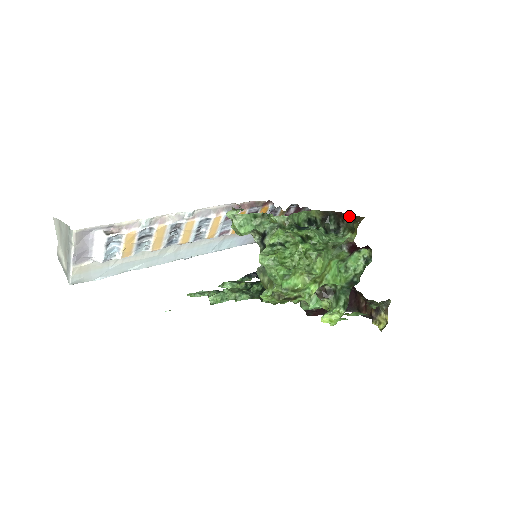
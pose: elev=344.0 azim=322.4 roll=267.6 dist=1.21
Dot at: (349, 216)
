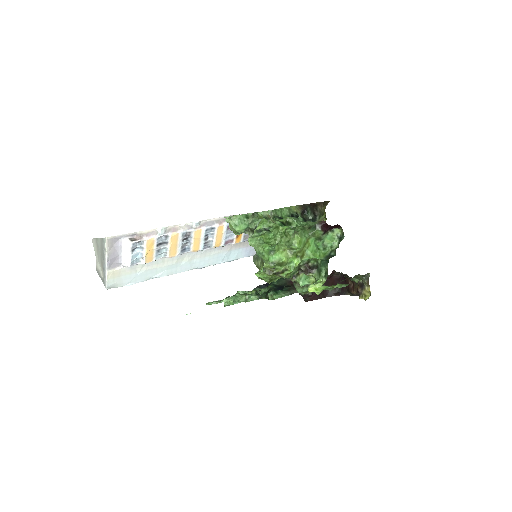
Dot at: (320, 204)
